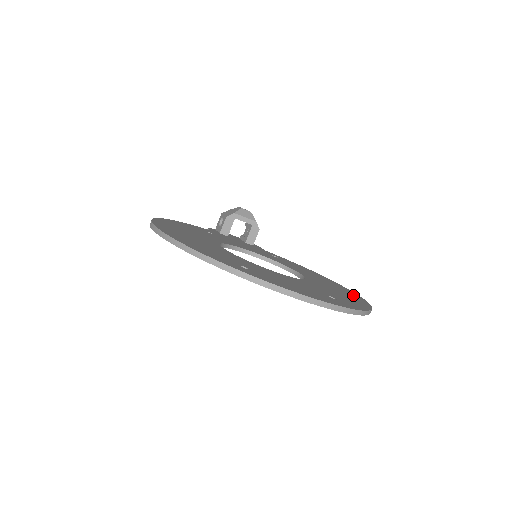
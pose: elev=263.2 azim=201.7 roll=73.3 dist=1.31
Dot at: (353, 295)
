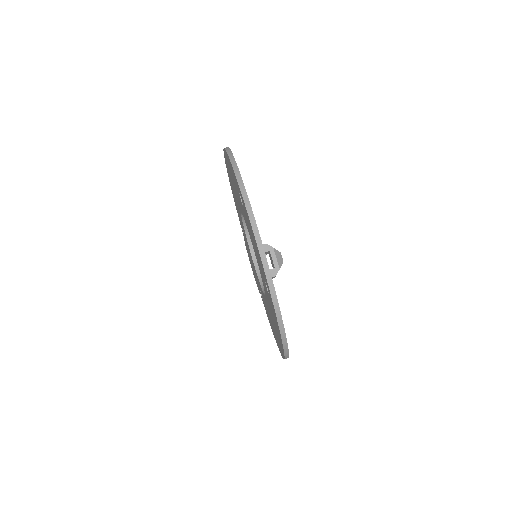
Dot at: occluded
